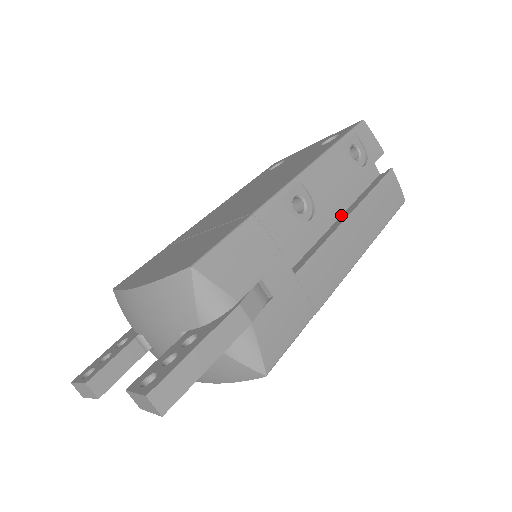
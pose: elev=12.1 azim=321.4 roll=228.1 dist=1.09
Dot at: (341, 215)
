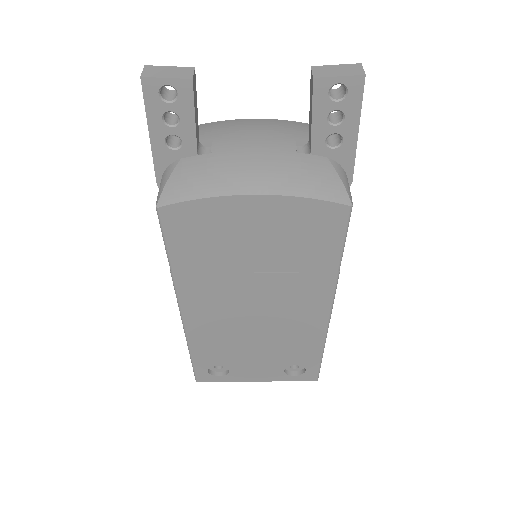
Dot at: occluded
